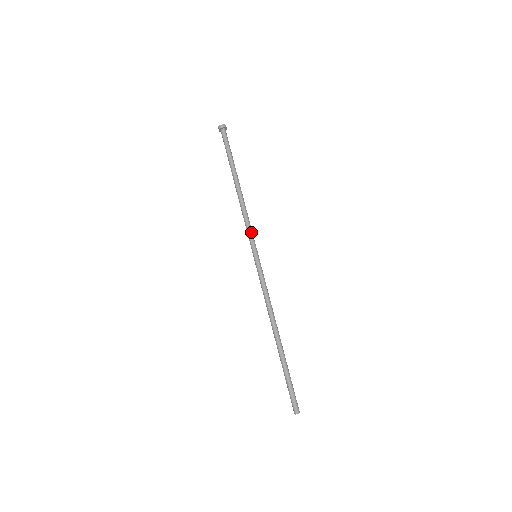
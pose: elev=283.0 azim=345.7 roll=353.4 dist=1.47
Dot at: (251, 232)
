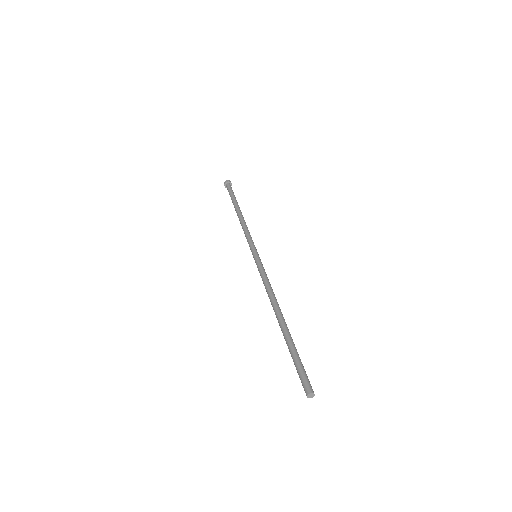
Dot at: (249, 239)
